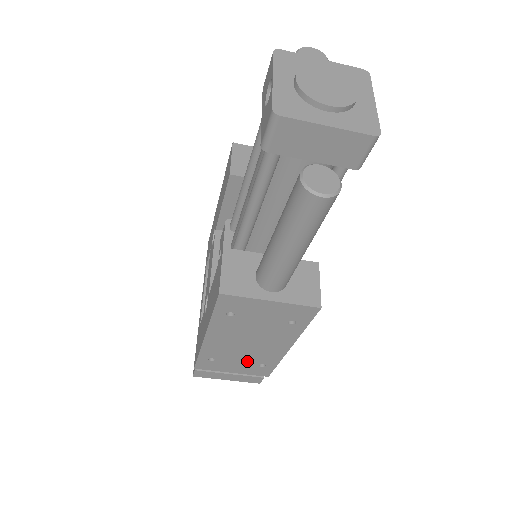
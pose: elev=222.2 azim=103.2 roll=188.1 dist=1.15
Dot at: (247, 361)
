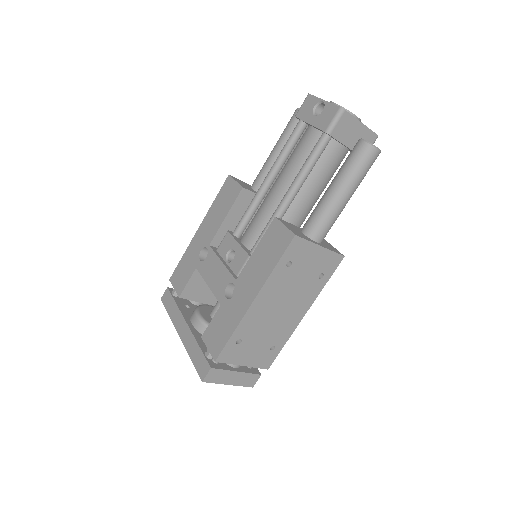
Dot at: (265, 341)
